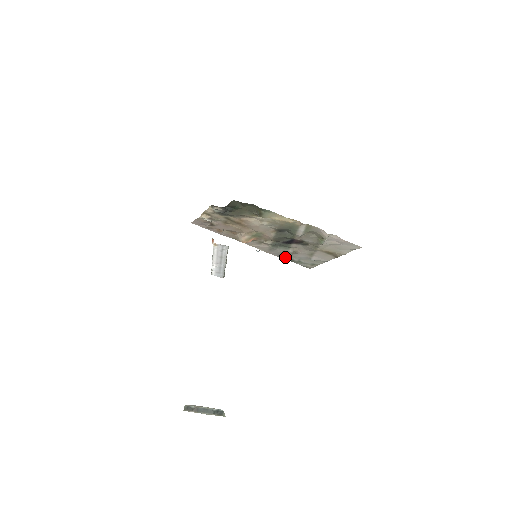
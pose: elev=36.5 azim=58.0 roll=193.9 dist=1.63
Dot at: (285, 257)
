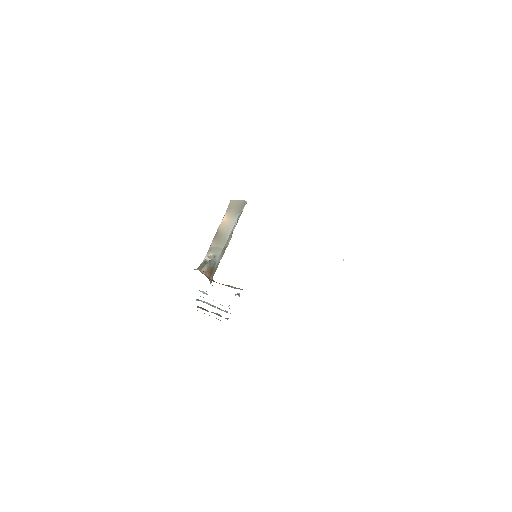
Dot at: occluded
